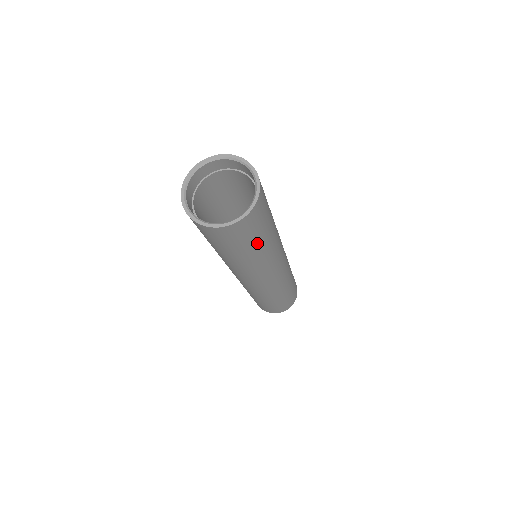
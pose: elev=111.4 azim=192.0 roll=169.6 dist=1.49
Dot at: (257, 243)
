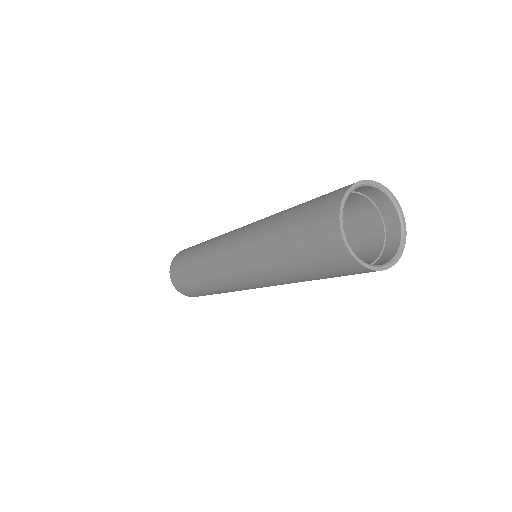
Dot at: (312, 274)
